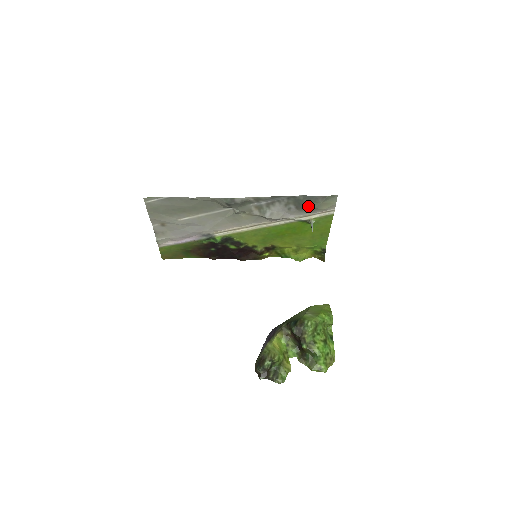
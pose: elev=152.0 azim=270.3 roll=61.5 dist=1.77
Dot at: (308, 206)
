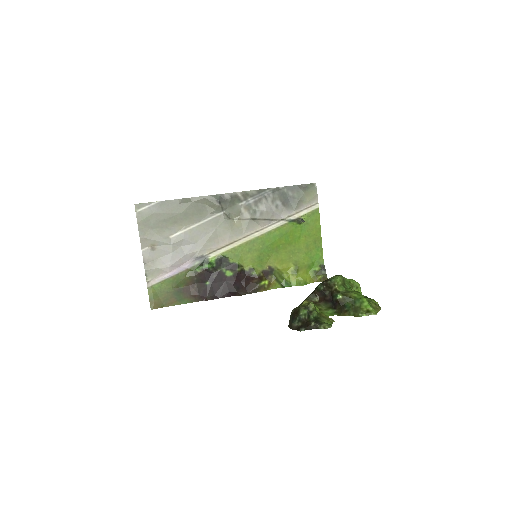
Dot at: (293, 199)
